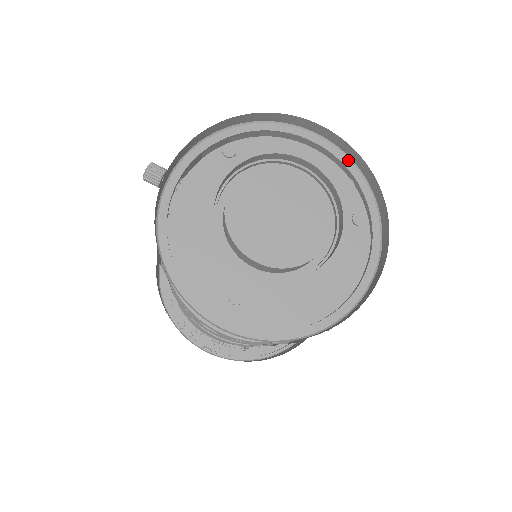
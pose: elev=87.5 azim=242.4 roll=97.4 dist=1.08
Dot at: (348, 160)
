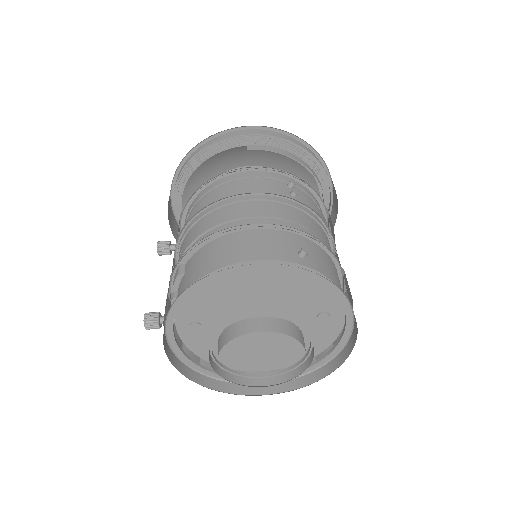
Dot at: (292, 267)
